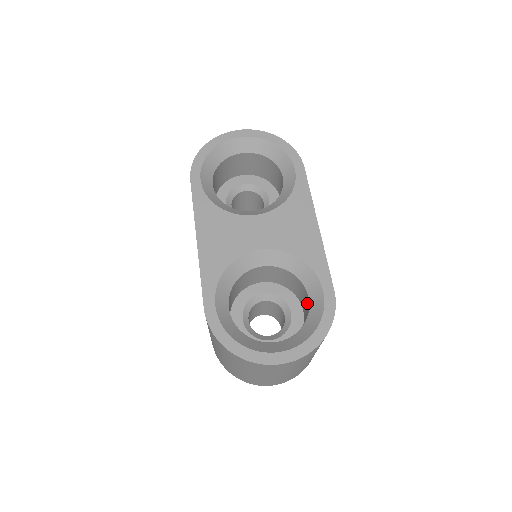
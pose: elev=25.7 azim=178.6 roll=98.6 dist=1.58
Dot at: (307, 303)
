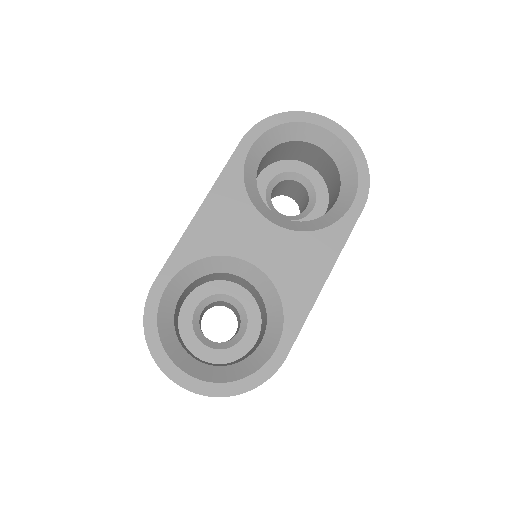
Dot at: (258, 343)
